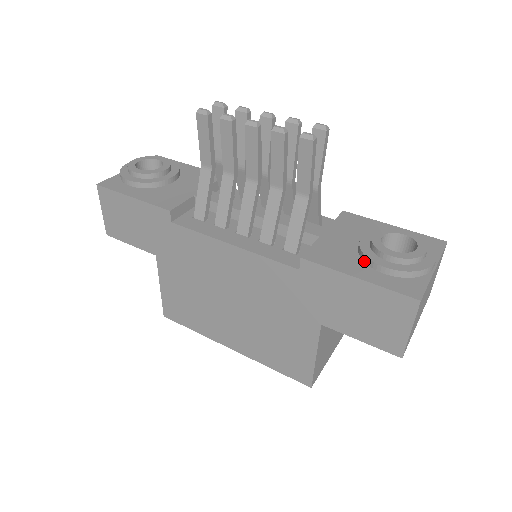
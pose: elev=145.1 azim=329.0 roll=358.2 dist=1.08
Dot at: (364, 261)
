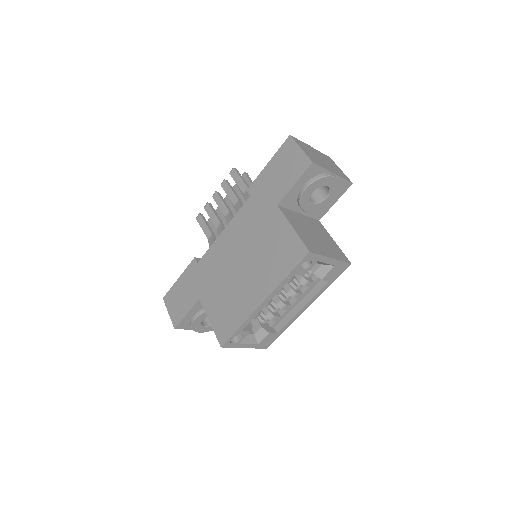
Dot at: occluded
